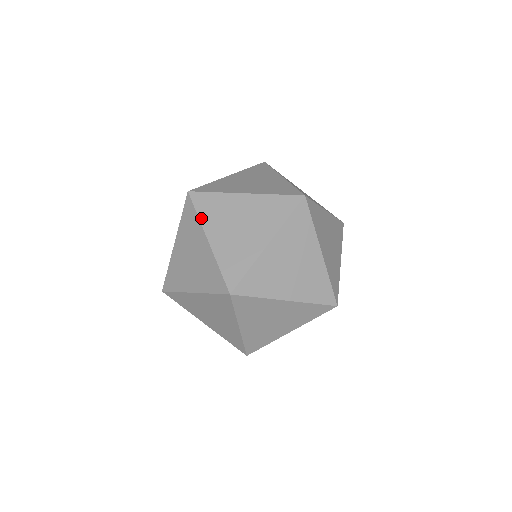
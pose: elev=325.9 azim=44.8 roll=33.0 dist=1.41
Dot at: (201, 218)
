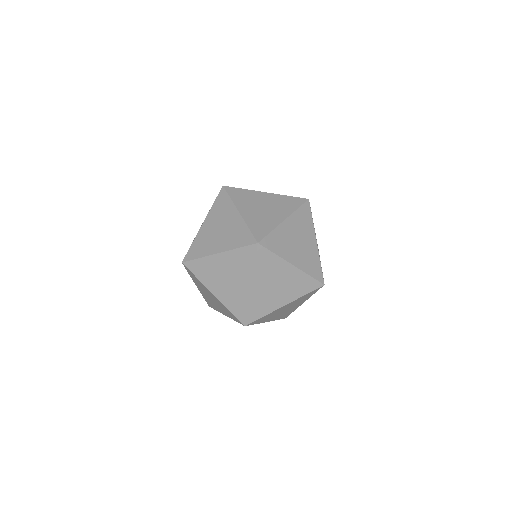
Dot at: (212, 208)
